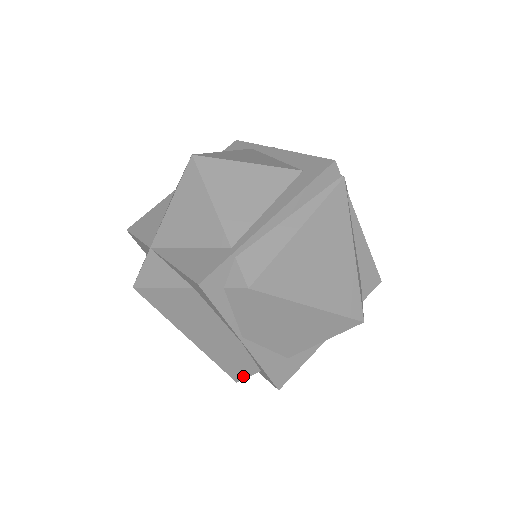
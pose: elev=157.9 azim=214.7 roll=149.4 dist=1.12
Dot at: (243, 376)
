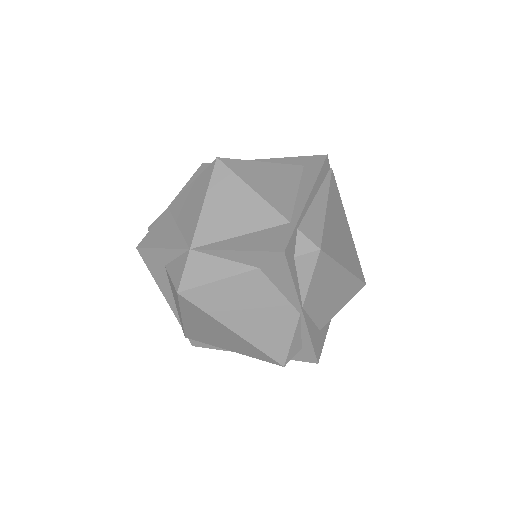
Dot at: (290, 358)
